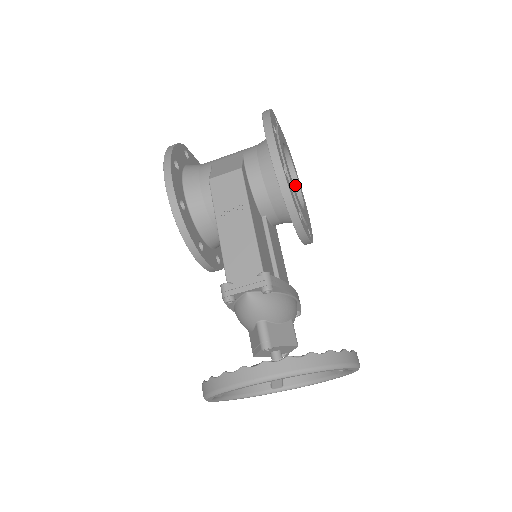
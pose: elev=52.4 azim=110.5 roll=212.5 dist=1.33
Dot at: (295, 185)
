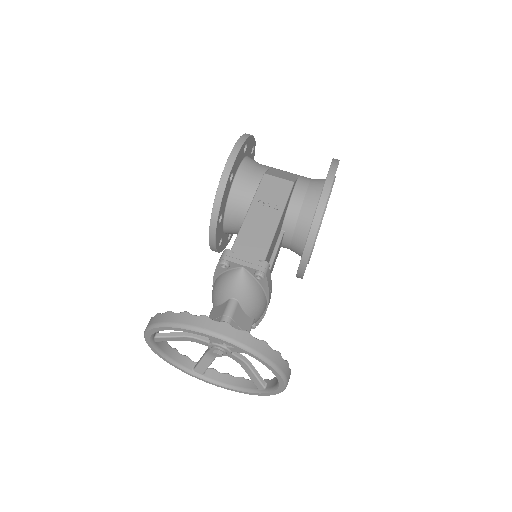
Dot at: occluded
